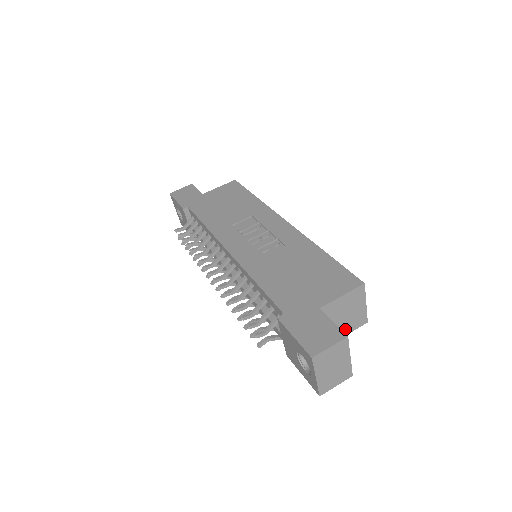
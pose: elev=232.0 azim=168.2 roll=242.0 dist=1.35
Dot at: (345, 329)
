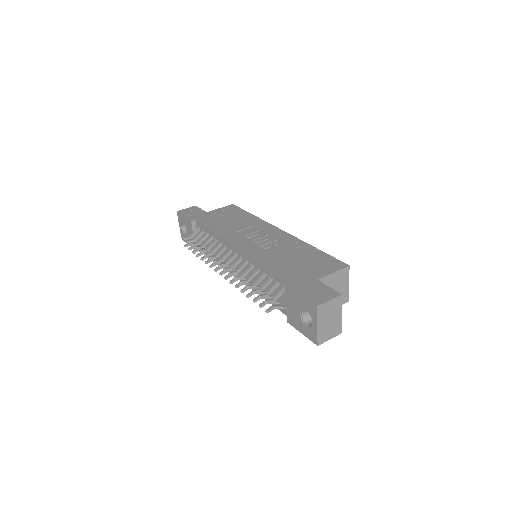
Dot at: occluded
